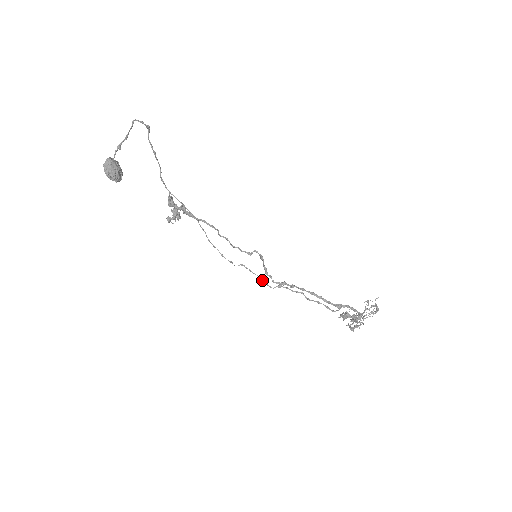
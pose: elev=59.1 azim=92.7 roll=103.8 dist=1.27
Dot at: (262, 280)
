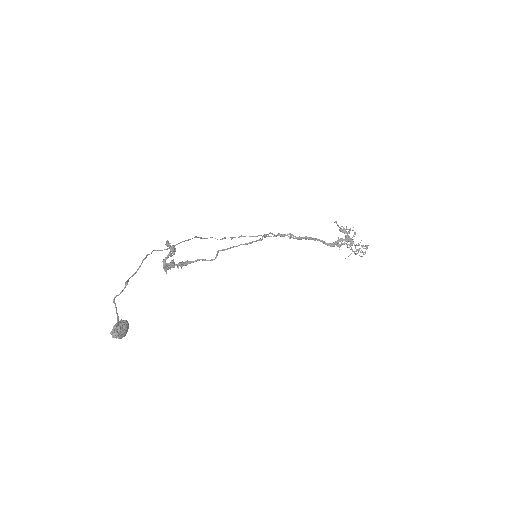
Dot at: occluded
